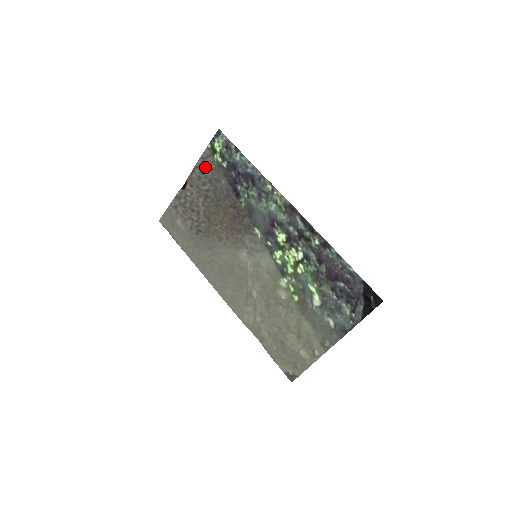
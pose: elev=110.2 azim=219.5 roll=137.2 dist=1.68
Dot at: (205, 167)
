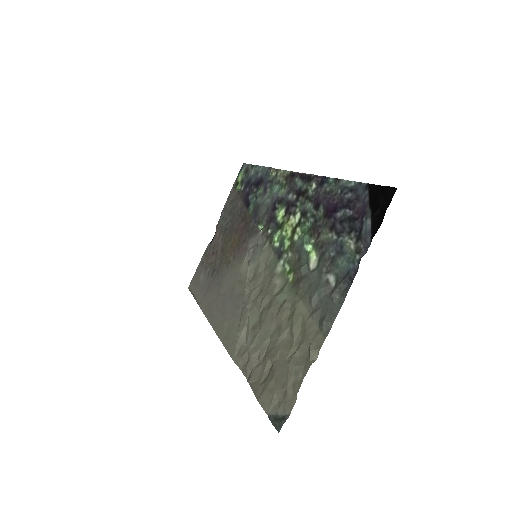
Dot at: (229, 204)
